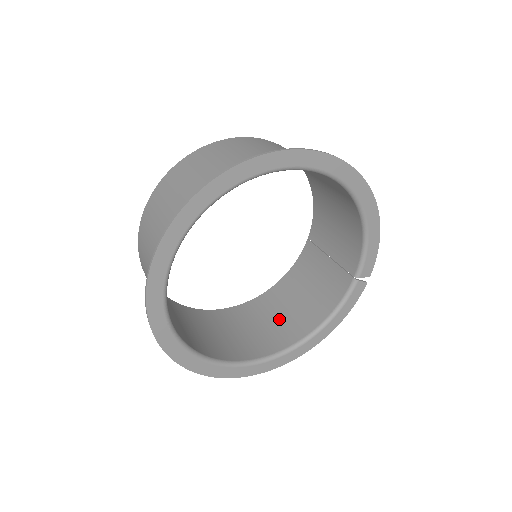
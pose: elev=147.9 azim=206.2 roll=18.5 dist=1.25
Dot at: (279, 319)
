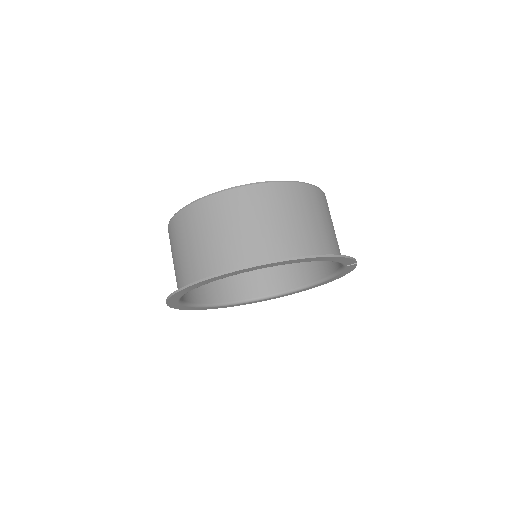
Dot at: occluded
